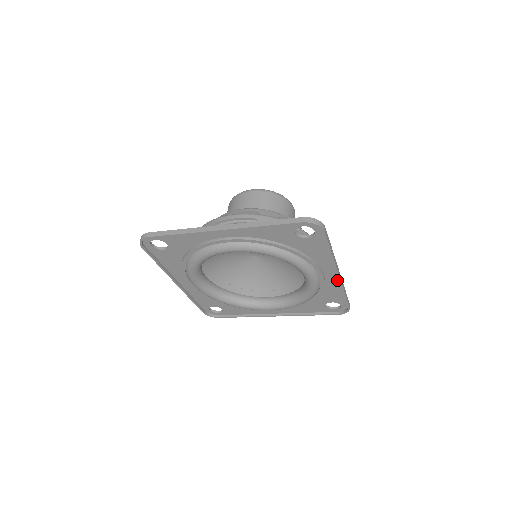
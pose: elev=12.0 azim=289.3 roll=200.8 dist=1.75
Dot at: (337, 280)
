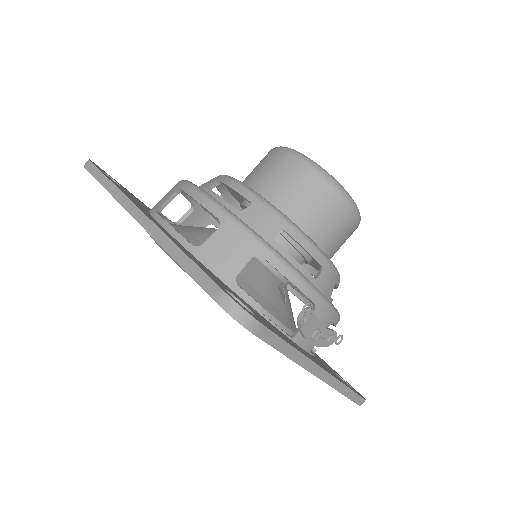
Dot at: occluded
